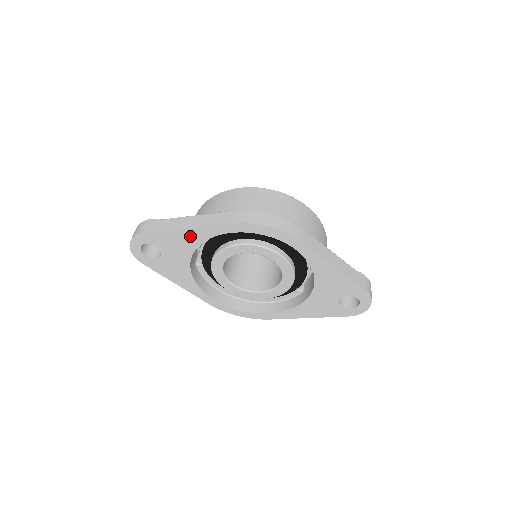
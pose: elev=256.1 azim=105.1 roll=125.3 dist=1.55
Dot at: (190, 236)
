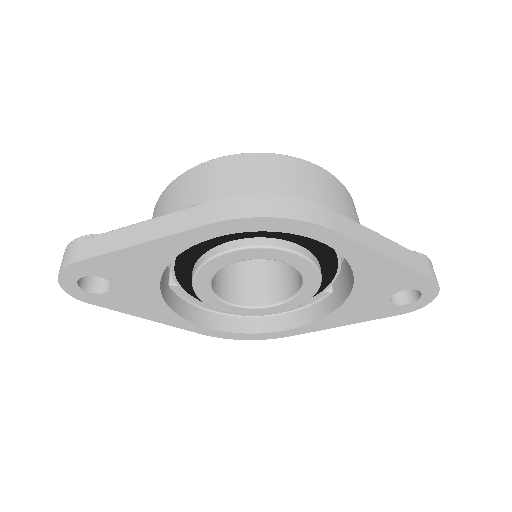
Dot at: (150, 254)
